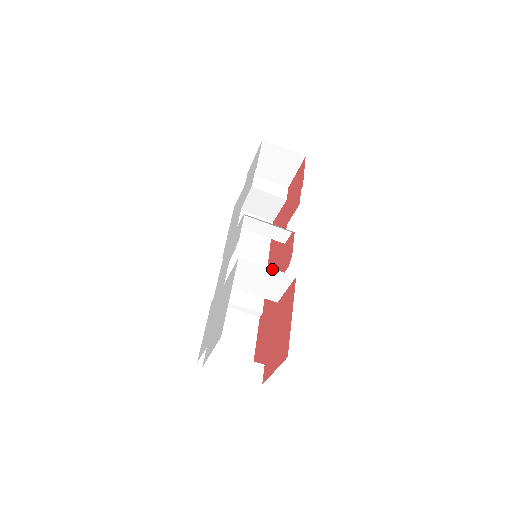
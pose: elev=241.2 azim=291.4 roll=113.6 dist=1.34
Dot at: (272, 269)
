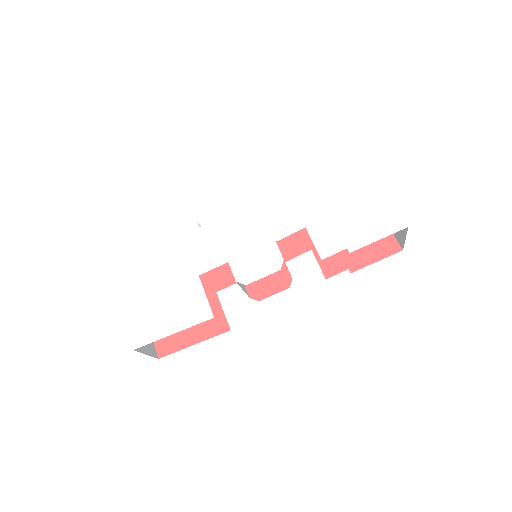
Dot at: occluded
